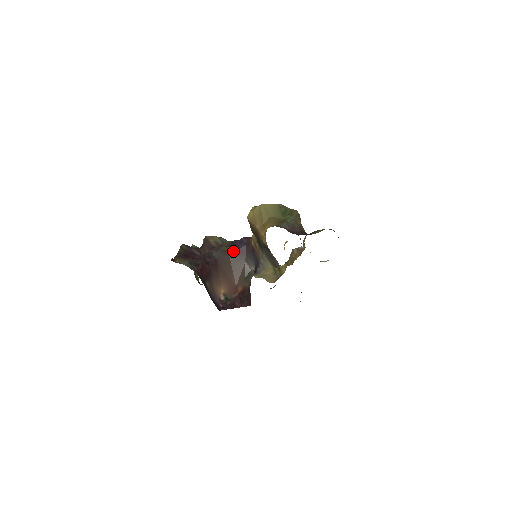
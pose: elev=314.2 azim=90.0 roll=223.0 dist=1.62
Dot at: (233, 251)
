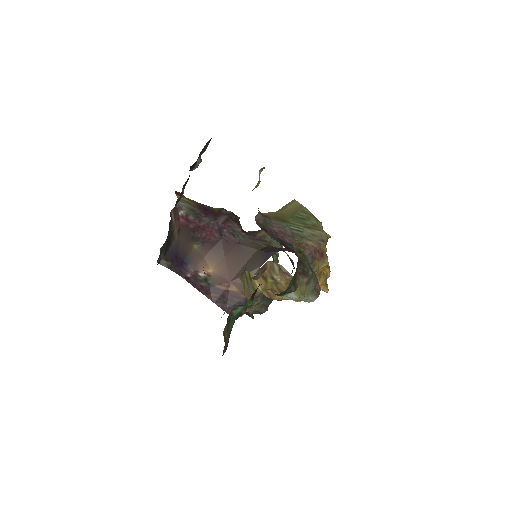
Dot at: (263, 250)
